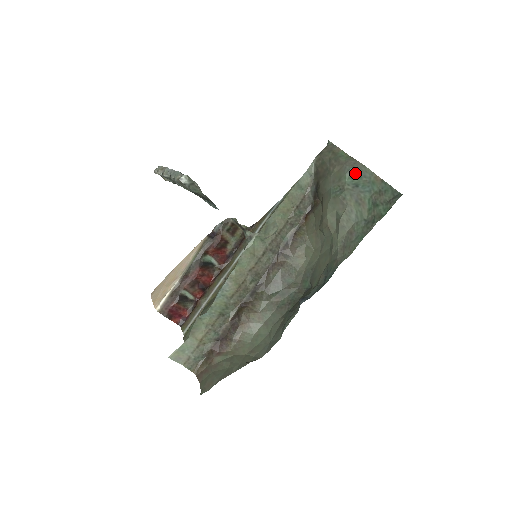
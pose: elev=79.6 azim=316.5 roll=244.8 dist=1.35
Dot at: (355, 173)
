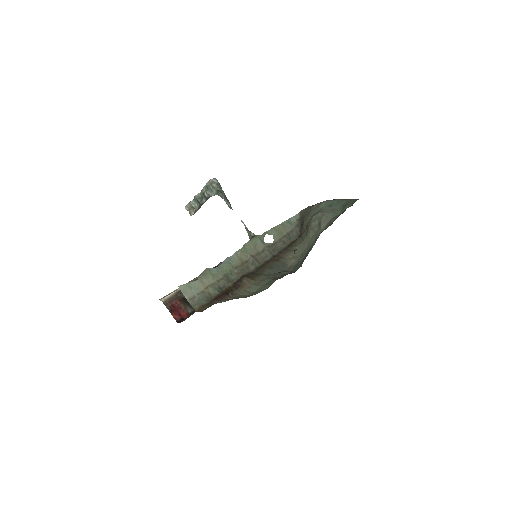
Dot at: (329, 202)
